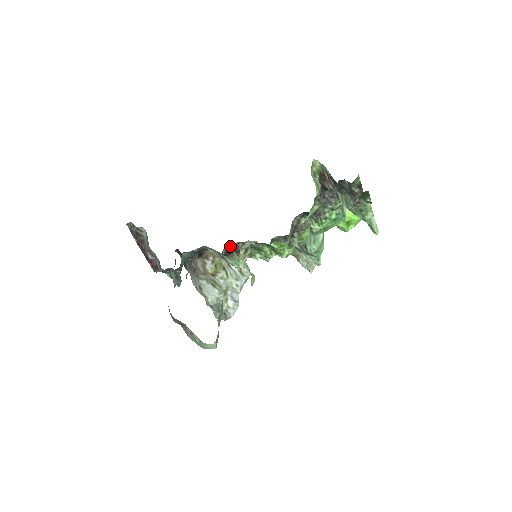
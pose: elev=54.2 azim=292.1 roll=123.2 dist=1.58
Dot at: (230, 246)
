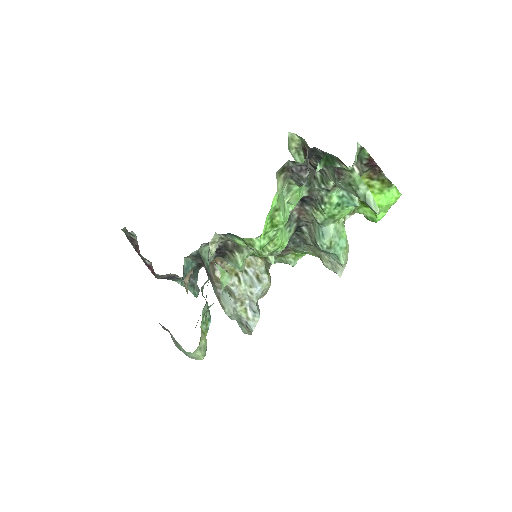
Dot at: occluded
